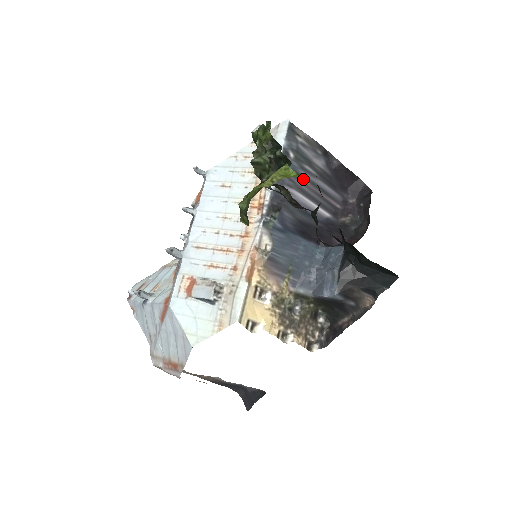
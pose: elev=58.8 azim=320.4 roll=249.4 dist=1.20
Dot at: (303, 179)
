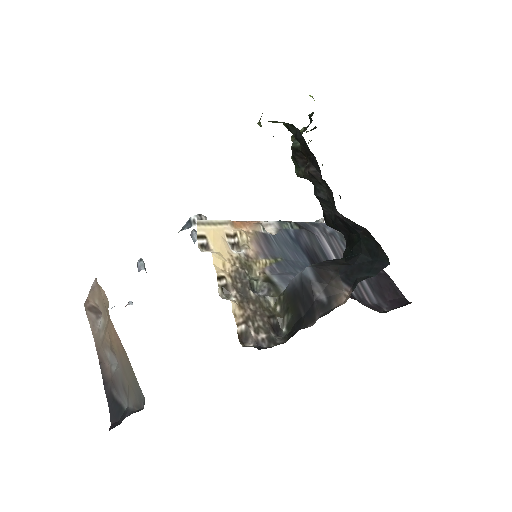
Dot at: occluded
